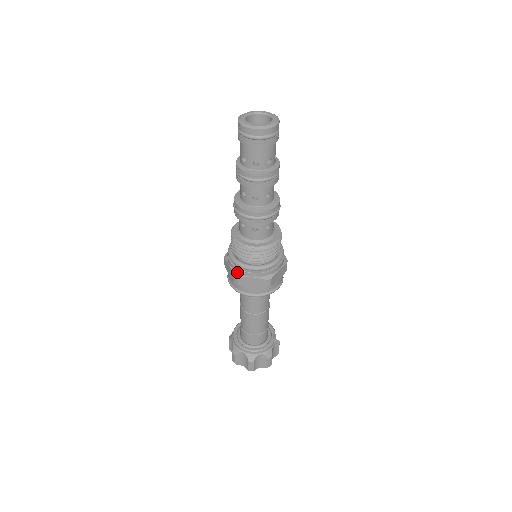
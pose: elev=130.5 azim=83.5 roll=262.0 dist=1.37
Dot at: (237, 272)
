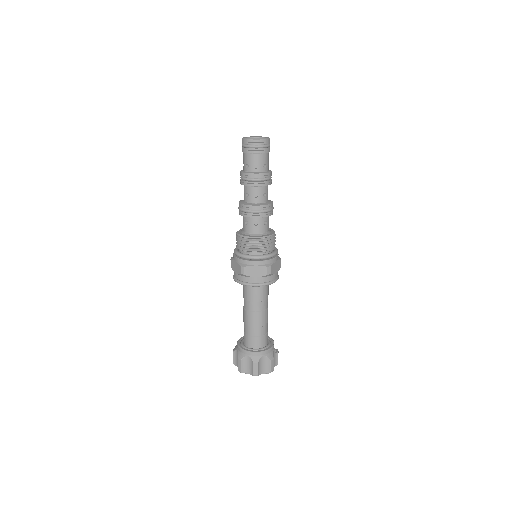
Dot at: (243, 264)
